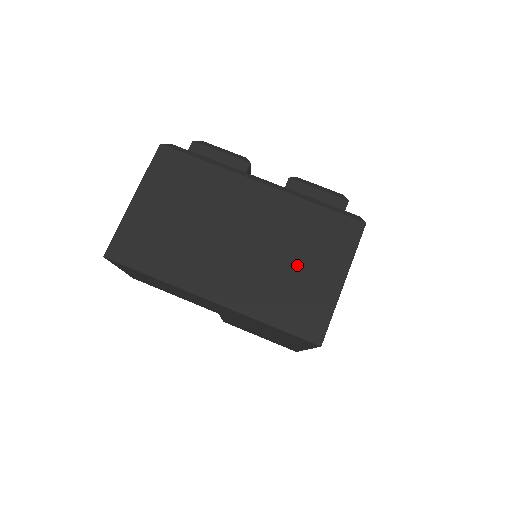
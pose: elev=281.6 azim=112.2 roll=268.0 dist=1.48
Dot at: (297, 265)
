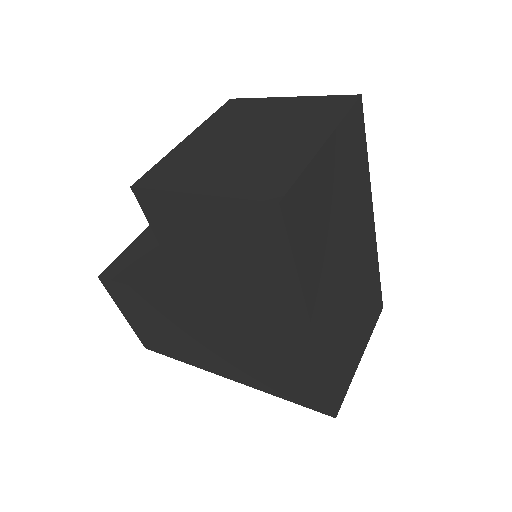
Dot at: (356, 326)
